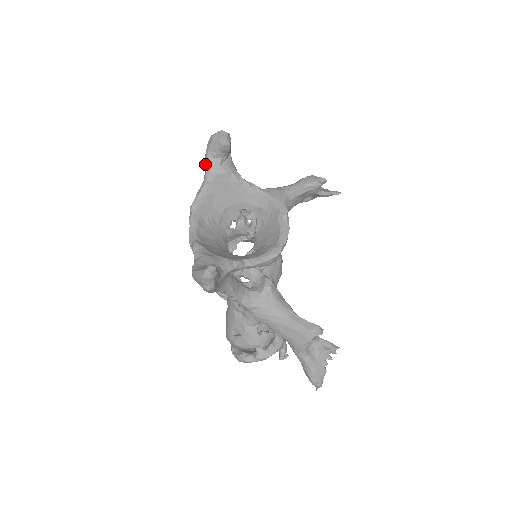
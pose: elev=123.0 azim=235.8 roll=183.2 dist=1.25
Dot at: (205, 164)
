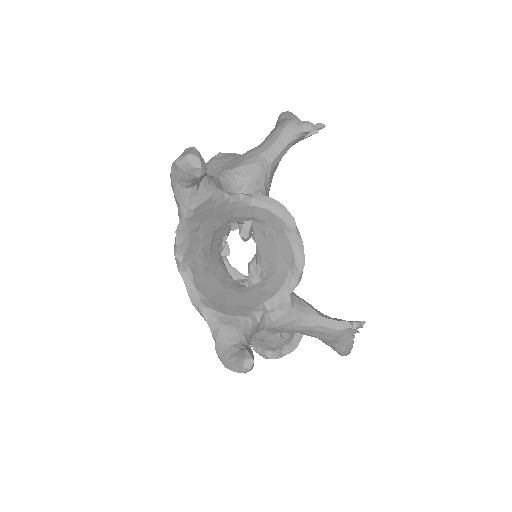
Dot at: (176, 197)
